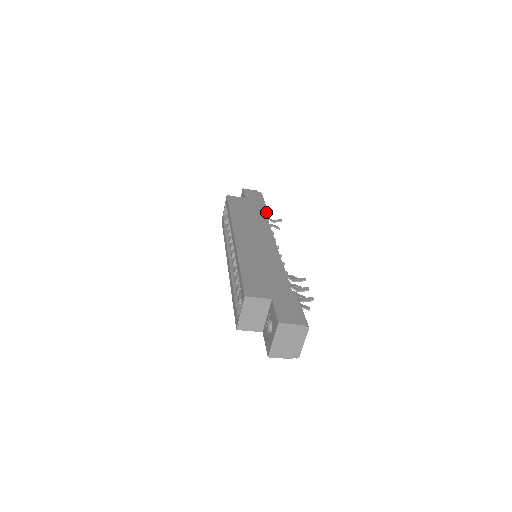
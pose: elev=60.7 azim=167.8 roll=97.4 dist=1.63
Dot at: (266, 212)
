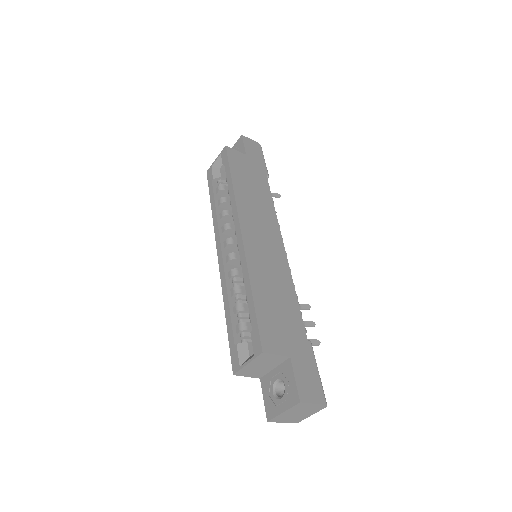
Dot at: occluded
